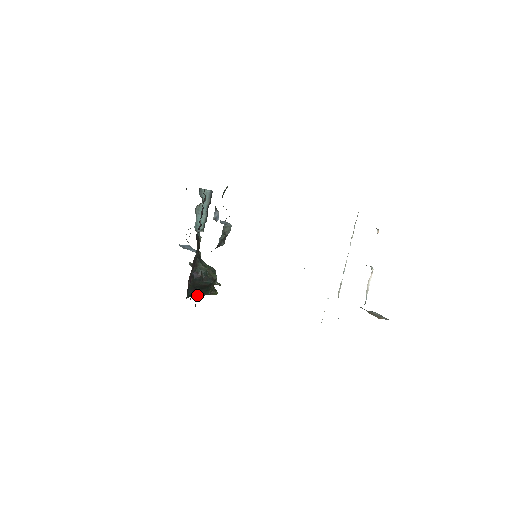
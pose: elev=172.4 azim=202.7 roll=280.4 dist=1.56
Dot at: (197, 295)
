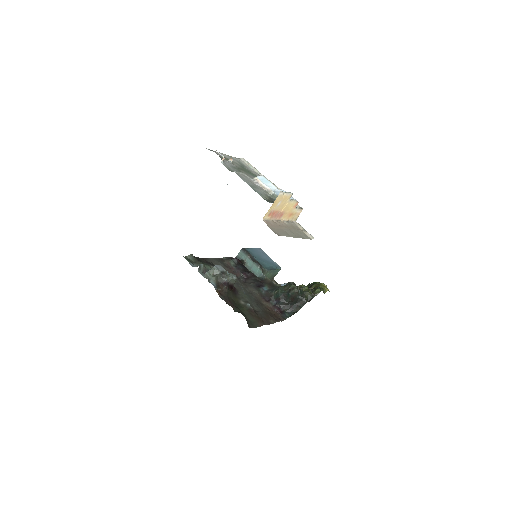
Dot at: occluded
